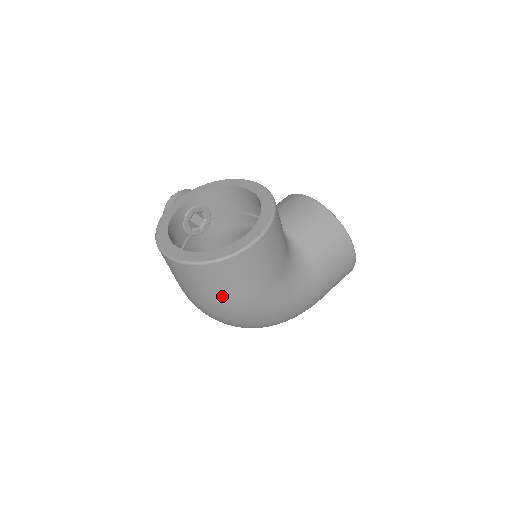
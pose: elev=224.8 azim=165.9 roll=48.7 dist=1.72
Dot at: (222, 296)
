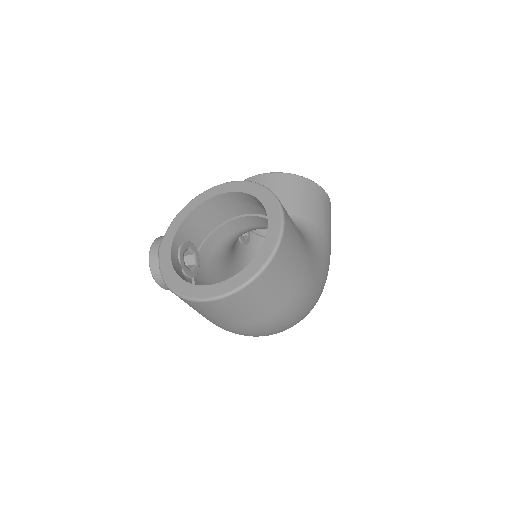
Dot at: (282, 299)
